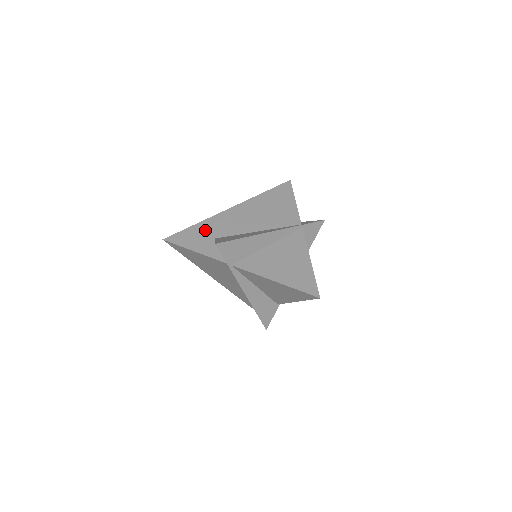
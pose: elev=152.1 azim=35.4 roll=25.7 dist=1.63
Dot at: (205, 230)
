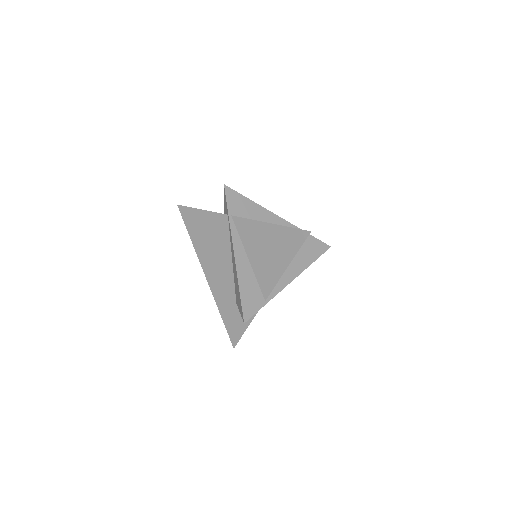
Dot at: occluded
